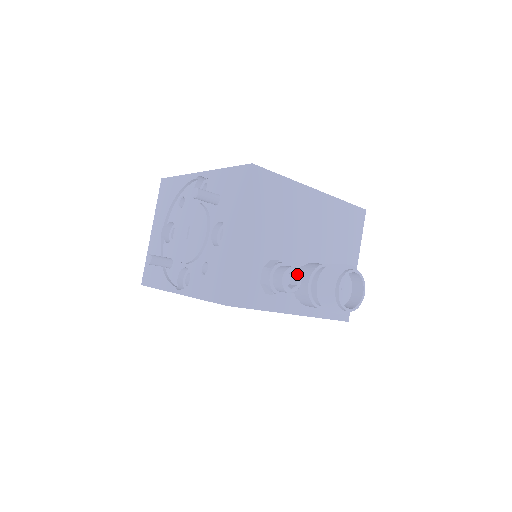
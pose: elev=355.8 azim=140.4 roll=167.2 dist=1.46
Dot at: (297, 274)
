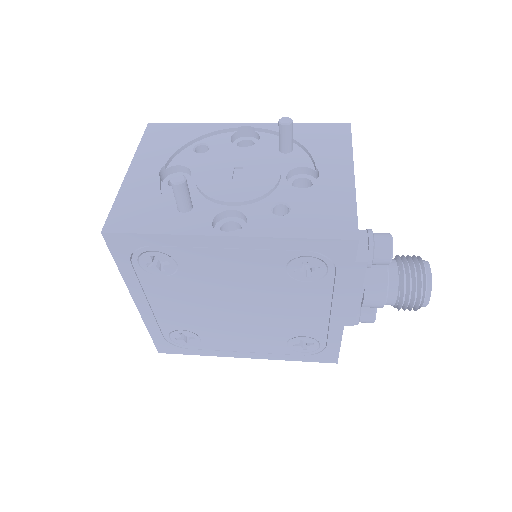
Dot at: occluded
